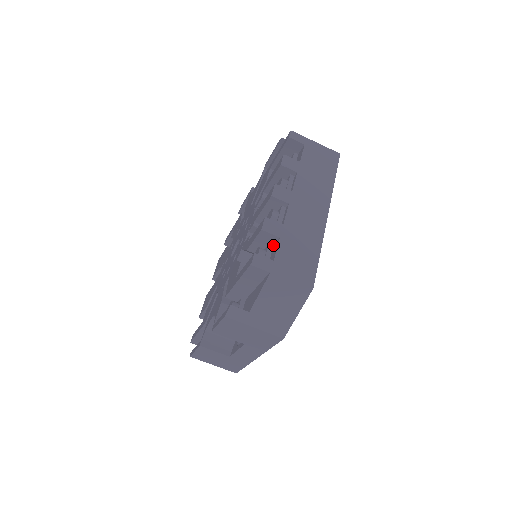
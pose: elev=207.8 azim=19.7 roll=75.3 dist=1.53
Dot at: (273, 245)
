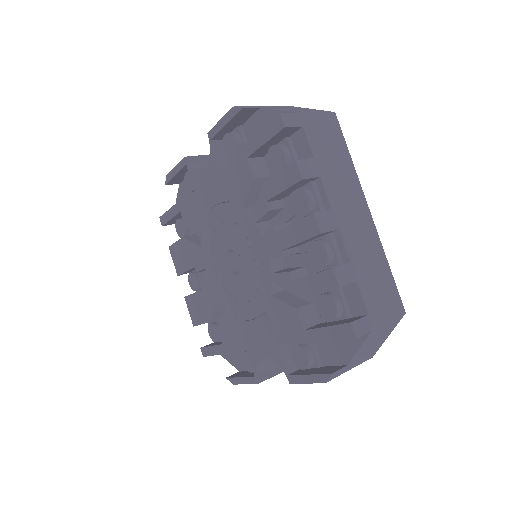
Dot at: occluded
